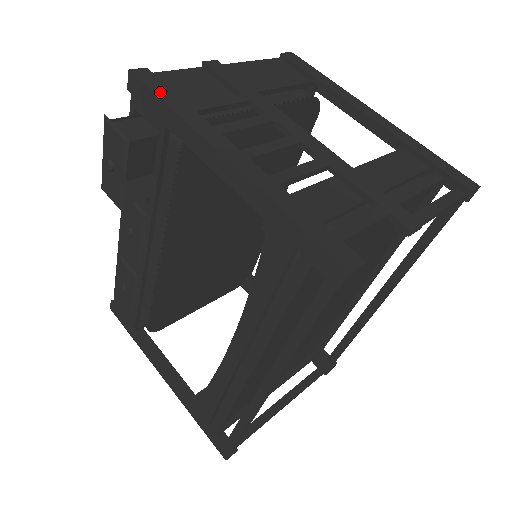
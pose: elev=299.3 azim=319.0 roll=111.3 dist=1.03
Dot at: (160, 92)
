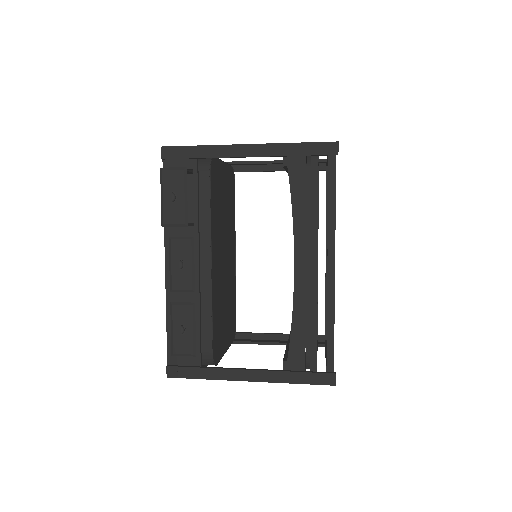
Dot at: (187, 146)
